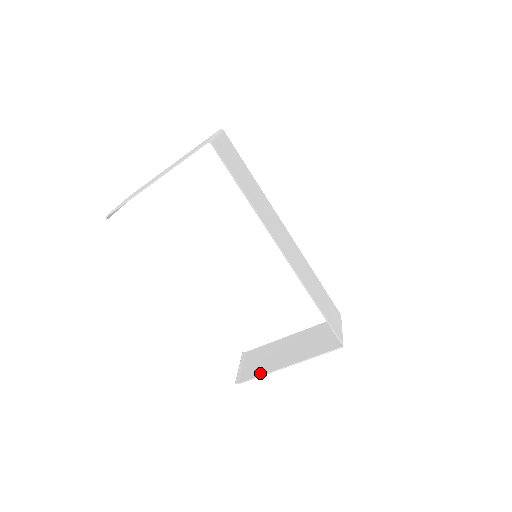
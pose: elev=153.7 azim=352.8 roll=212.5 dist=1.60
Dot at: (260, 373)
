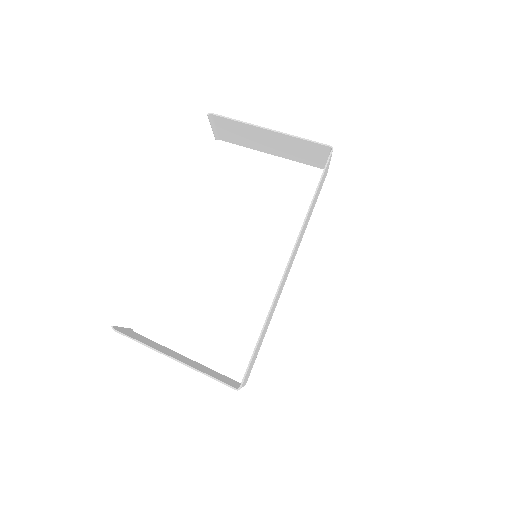
Dot at: occluded
